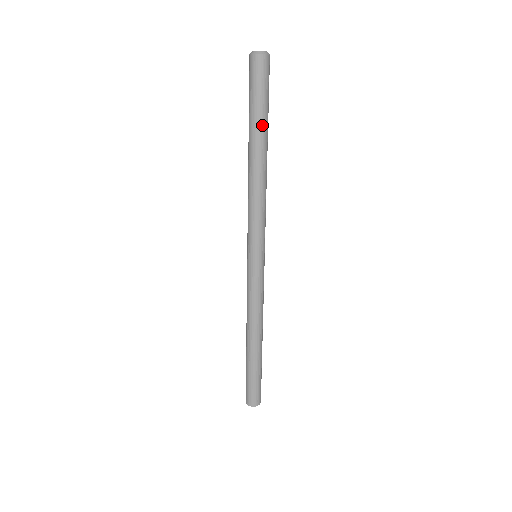
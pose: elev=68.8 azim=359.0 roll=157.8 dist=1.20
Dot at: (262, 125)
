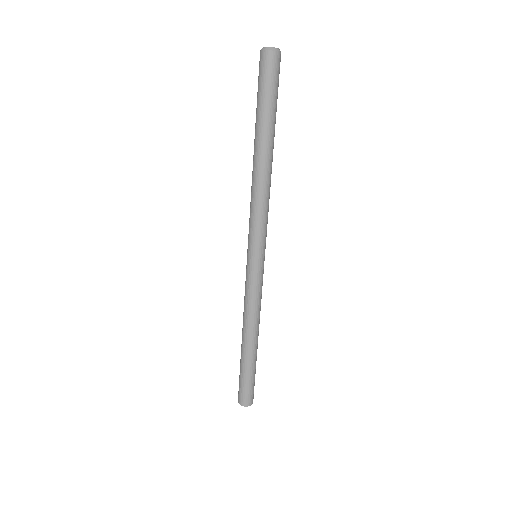
Dot at: (275, 123)
